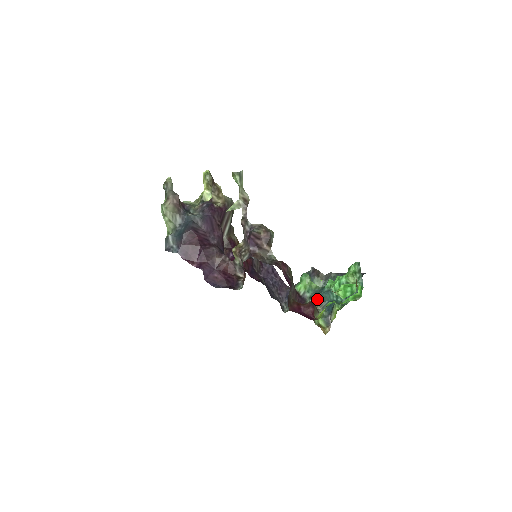
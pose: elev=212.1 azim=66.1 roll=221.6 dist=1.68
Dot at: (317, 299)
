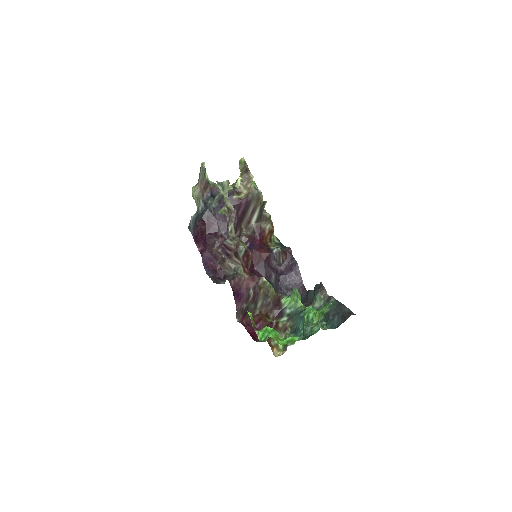
Dot at: (291, 319)
